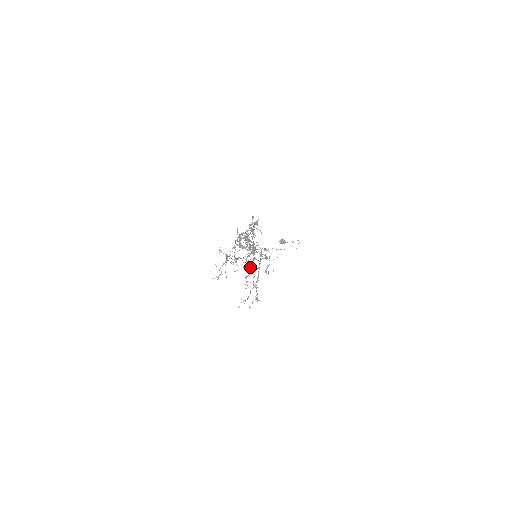
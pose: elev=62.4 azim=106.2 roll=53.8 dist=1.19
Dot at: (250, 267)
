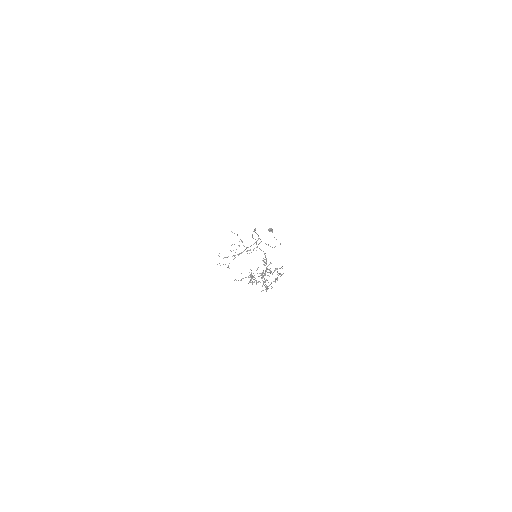
Dot at: (242, 241)
